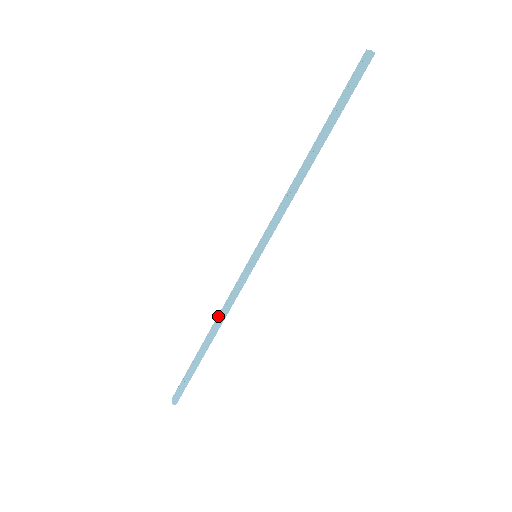
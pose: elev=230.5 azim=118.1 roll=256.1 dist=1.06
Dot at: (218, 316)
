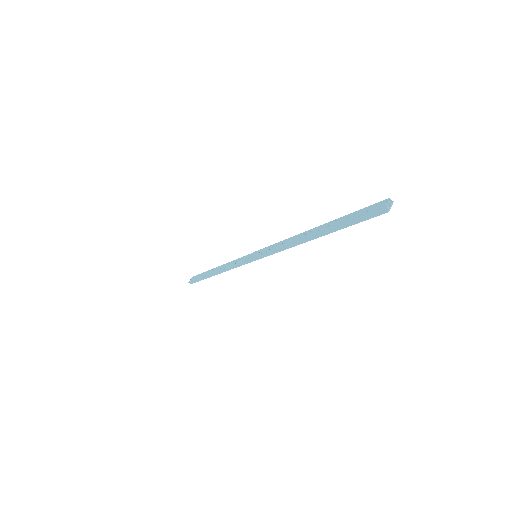
Dot at: (225, 264)
